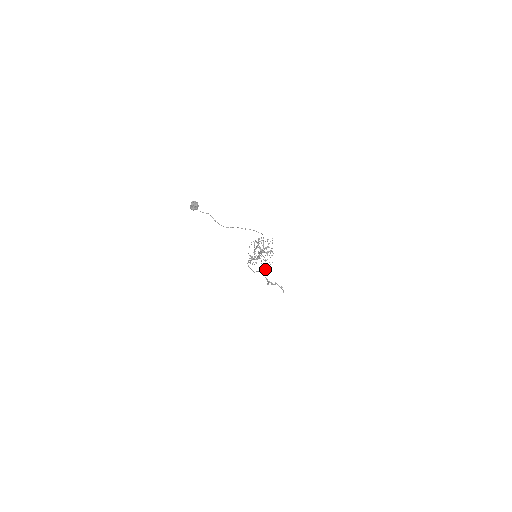
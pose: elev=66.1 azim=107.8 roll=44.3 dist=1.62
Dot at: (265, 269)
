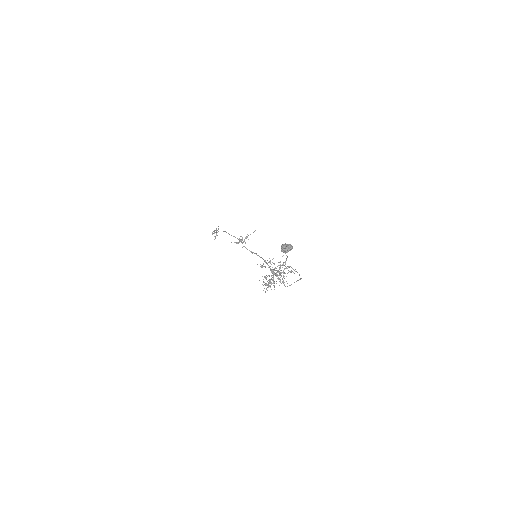
Dot at: occluded
